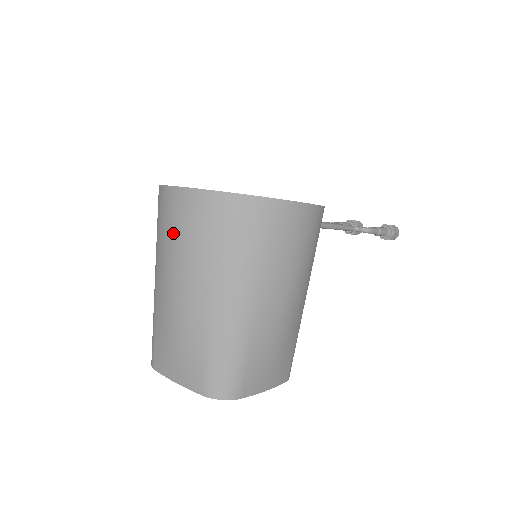
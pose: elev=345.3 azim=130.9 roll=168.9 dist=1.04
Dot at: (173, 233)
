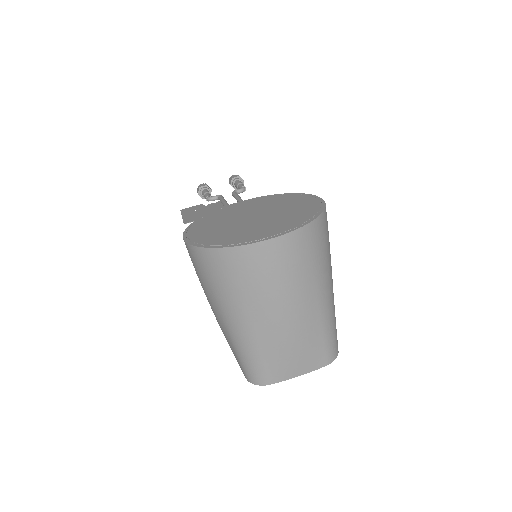
Dot at: (275, 276)
